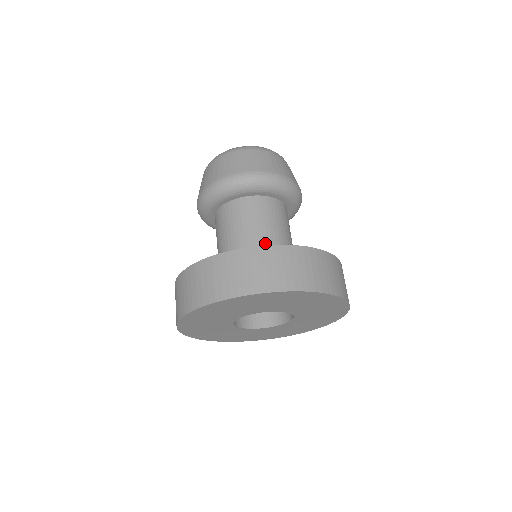
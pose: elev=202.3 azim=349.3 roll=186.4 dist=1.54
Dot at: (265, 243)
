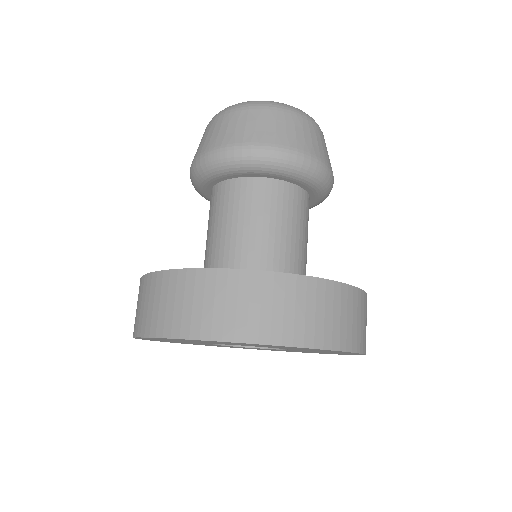
Dot at: (264, 250)
